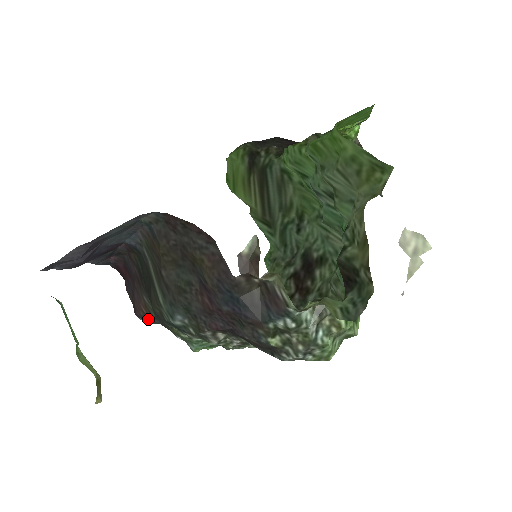
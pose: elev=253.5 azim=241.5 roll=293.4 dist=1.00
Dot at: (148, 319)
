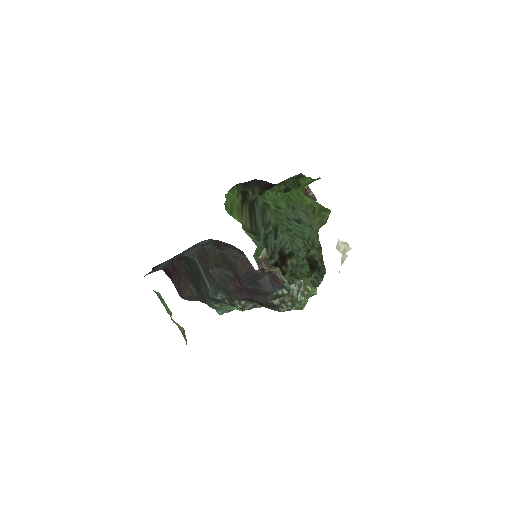
Dot at: (190, 298)
